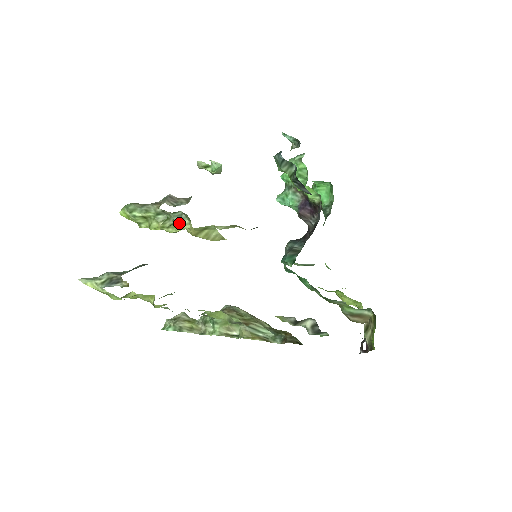
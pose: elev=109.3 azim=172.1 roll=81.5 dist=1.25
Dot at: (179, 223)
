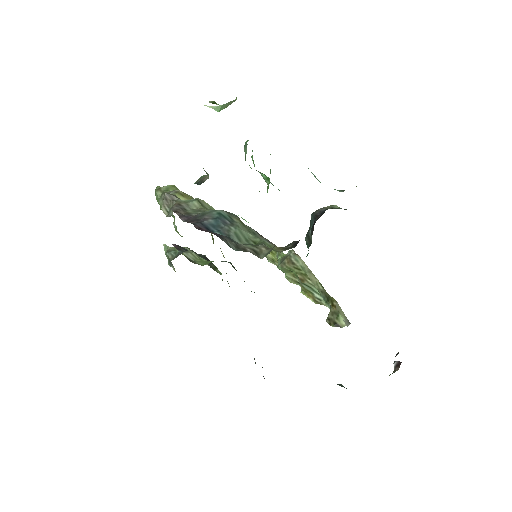
Dot at: (176, 231)
